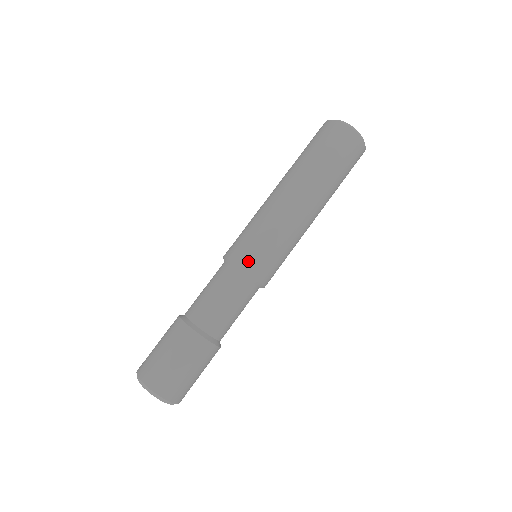
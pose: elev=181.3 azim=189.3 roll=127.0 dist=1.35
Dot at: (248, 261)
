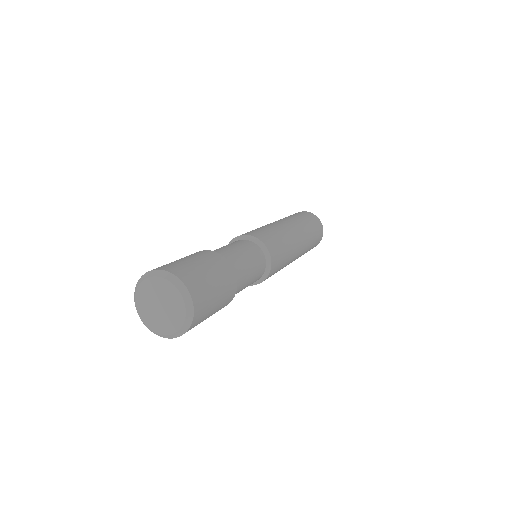
Dot at: (266, 240)
